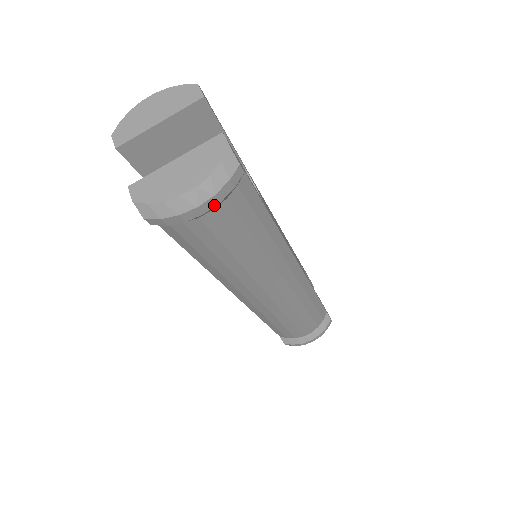
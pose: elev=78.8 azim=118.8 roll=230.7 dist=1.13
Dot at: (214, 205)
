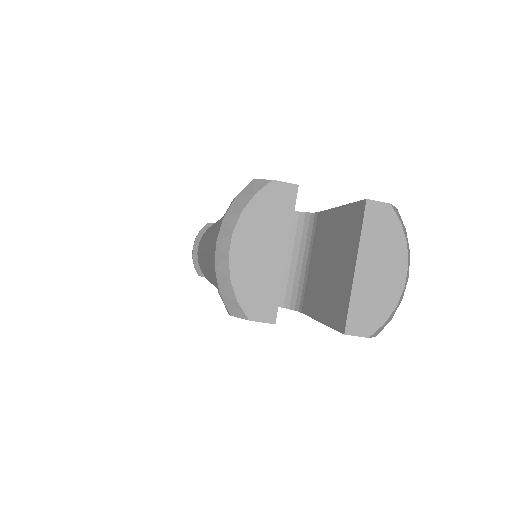
Dot at: occluded
